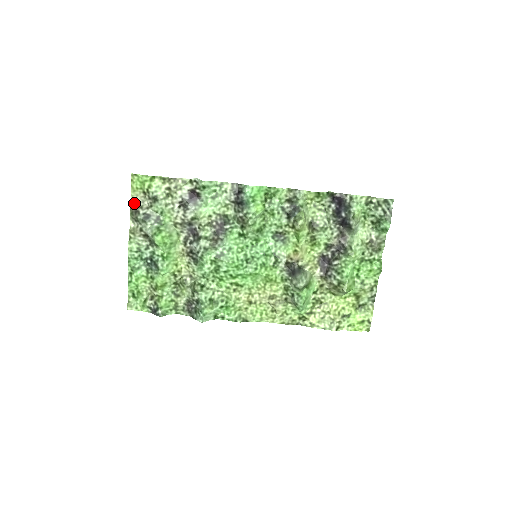
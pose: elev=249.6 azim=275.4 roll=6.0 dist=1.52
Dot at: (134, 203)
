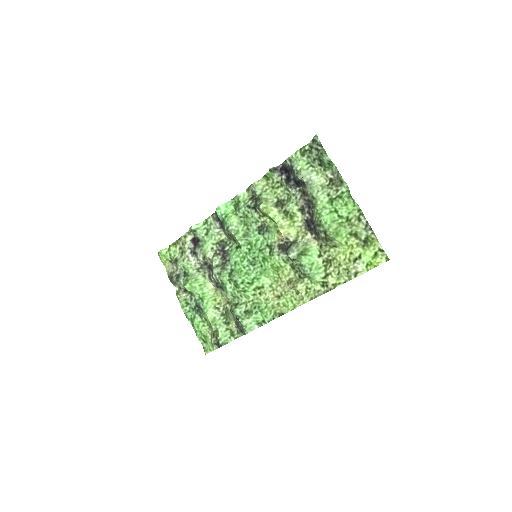
Dot at: (169, 273)
